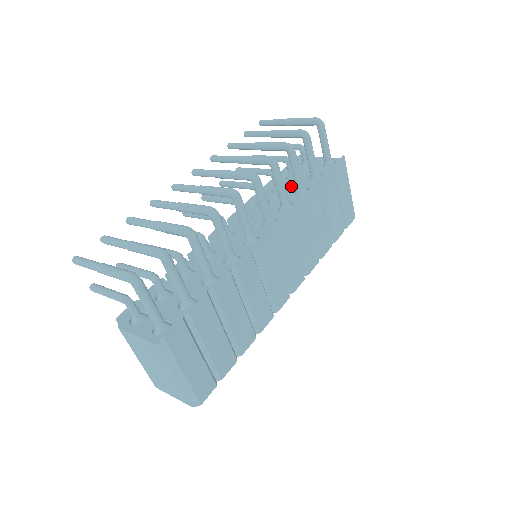
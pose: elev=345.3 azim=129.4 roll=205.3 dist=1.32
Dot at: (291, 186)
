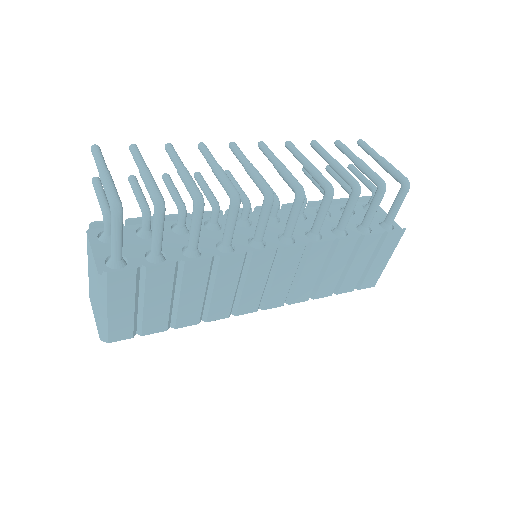
Dot at: (336, 220)
